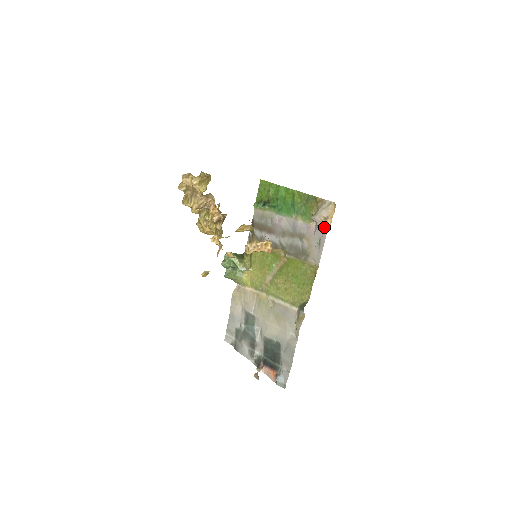
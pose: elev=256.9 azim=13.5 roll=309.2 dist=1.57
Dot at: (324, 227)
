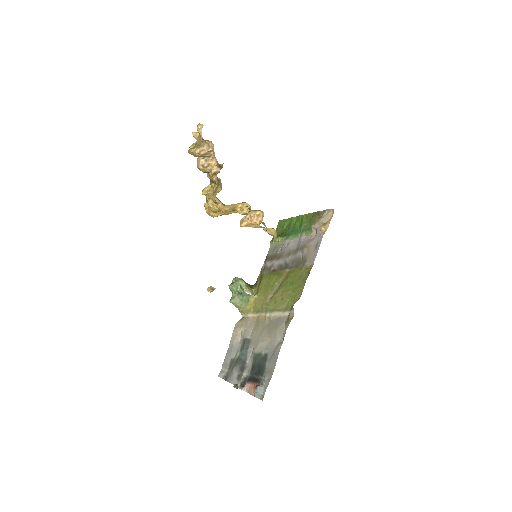
Dot at: (322, 230)
